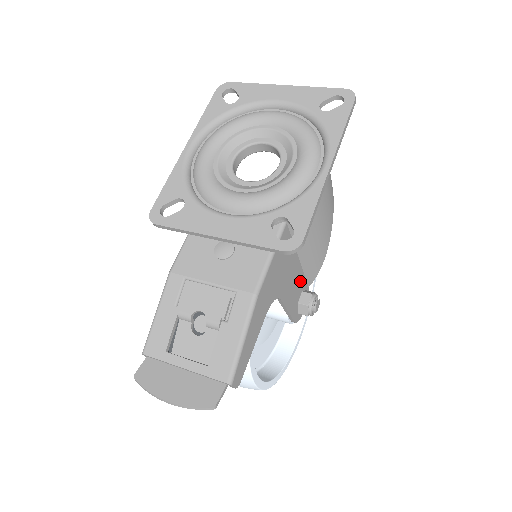
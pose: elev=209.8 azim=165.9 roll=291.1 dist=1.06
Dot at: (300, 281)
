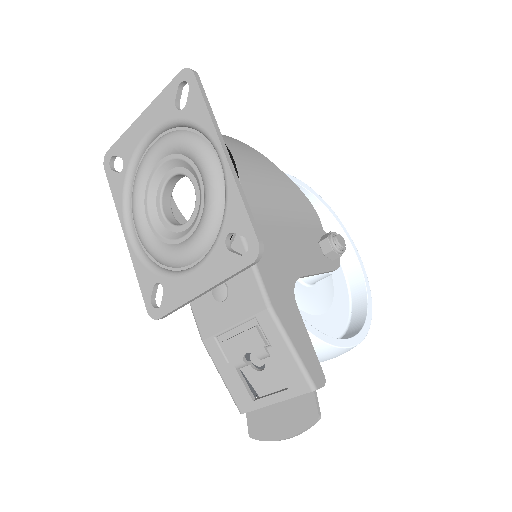
Dot at: (308, 239)
